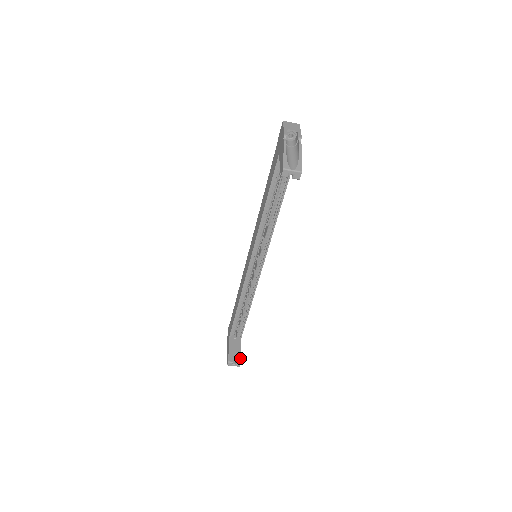
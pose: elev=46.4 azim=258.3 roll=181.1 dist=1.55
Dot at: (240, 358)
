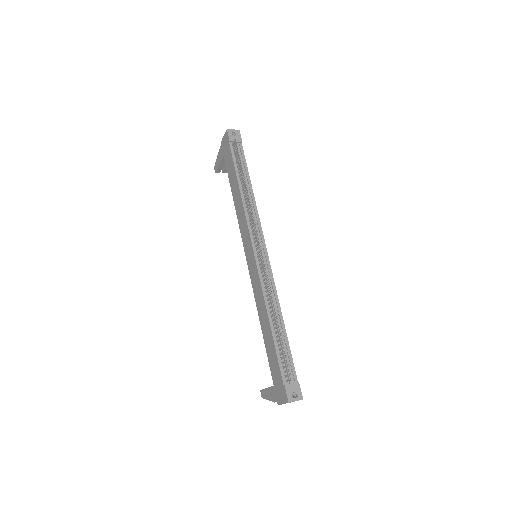
Dot at: occluded
